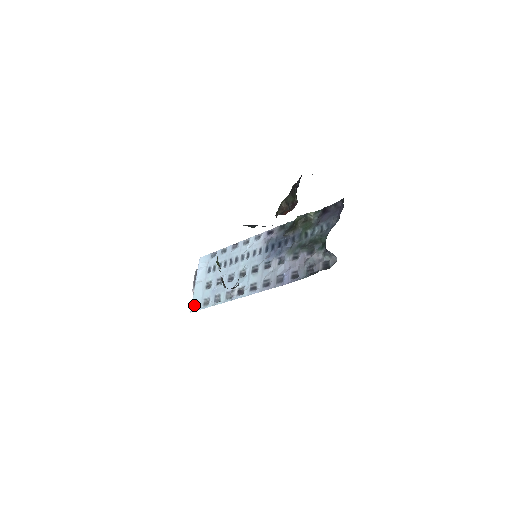
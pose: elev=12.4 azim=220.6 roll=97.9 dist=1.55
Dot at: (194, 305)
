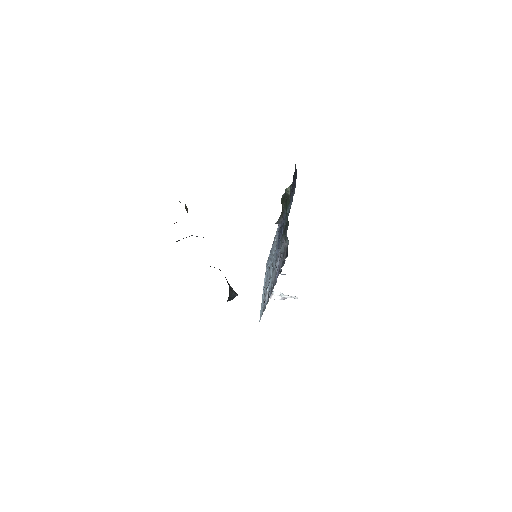
Dot at: (260, 314)
